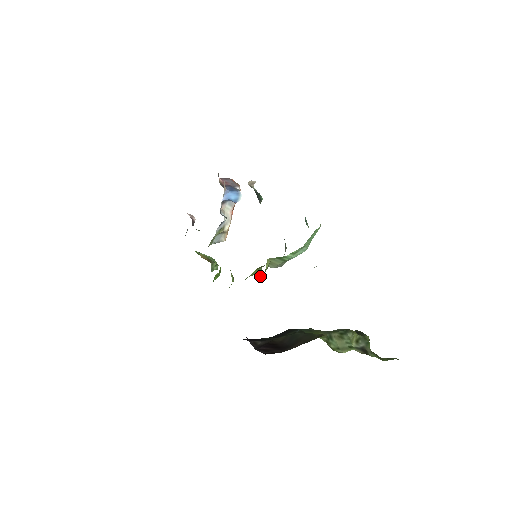
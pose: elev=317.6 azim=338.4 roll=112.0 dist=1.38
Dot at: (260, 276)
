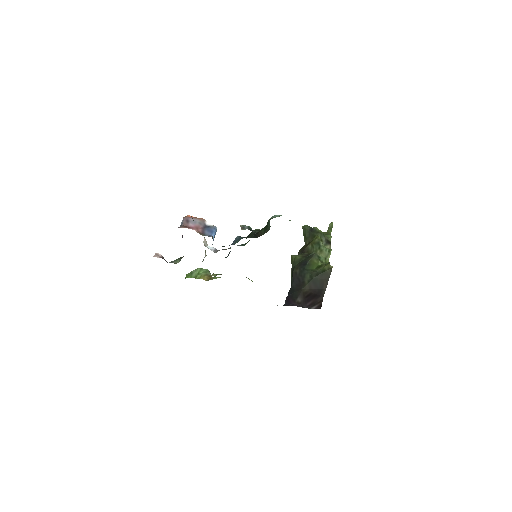
Dot at: occluded
